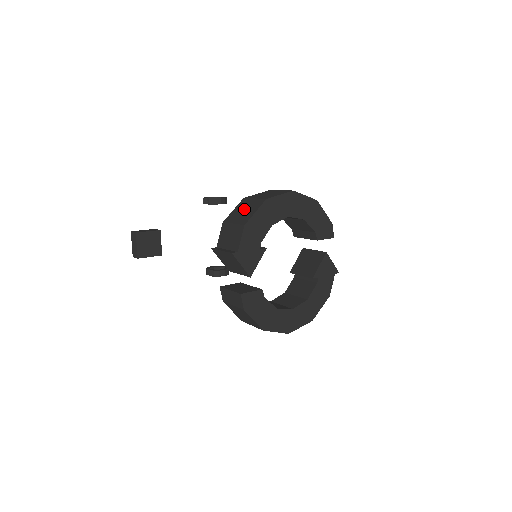
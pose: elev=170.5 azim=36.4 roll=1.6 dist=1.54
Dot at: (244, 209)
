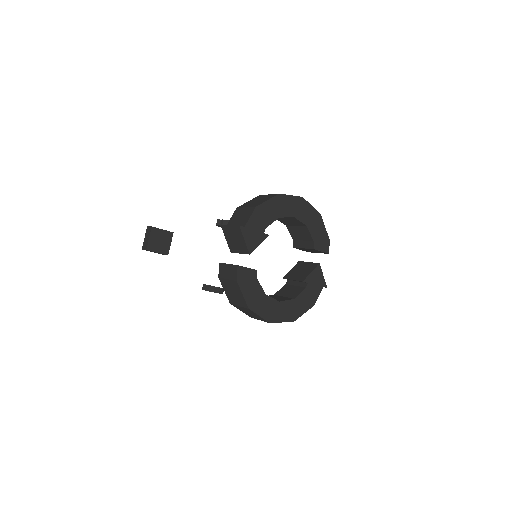
Dot at: (258, 200)
